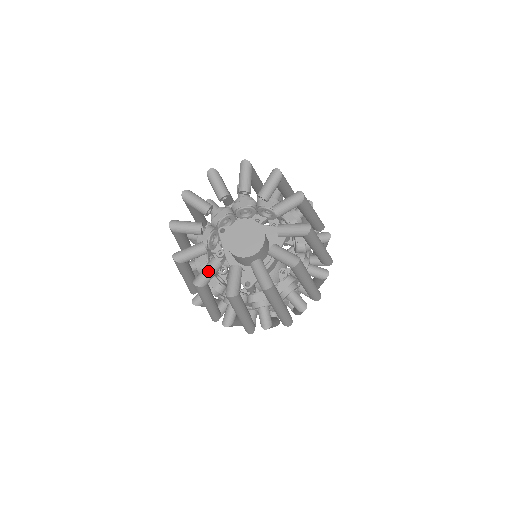
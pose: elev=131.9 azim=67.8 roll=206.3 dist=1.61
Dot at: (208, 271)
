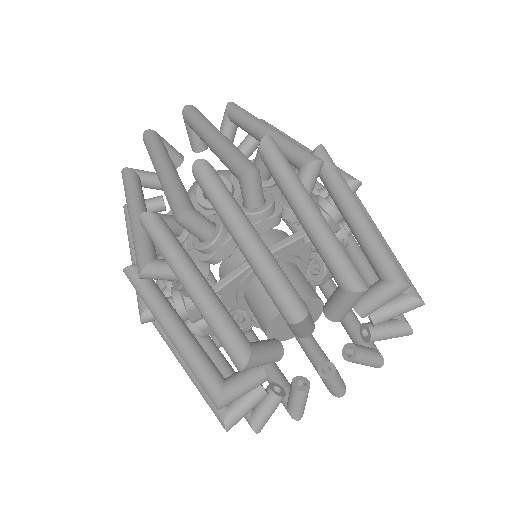
Dot at: (304, 403)
